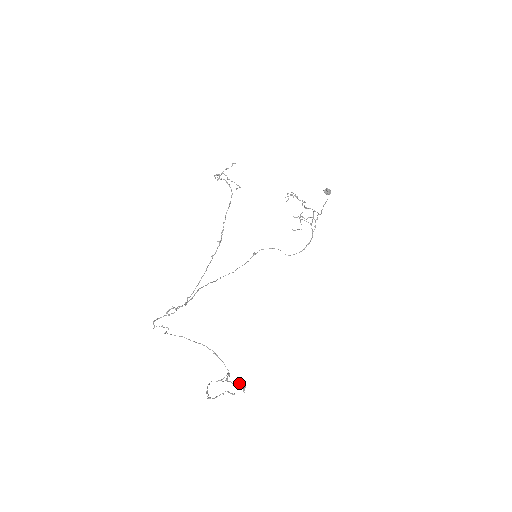
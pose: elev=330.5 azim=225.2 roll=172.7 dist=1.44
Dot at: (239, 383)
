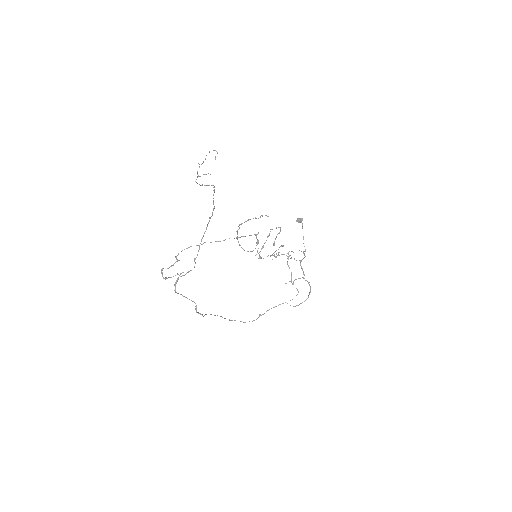
Dot at: (274, 243)
